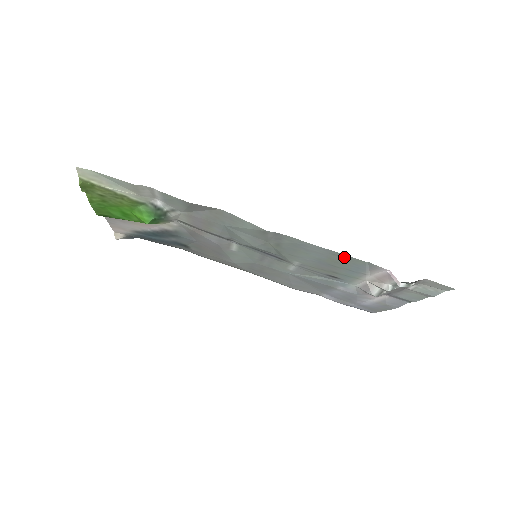
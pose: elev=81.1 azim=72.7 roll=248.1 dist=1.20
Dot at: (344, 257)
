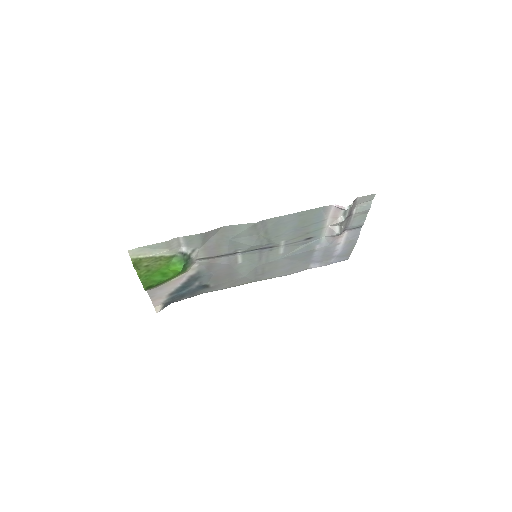
Dot at: (307, 213)
